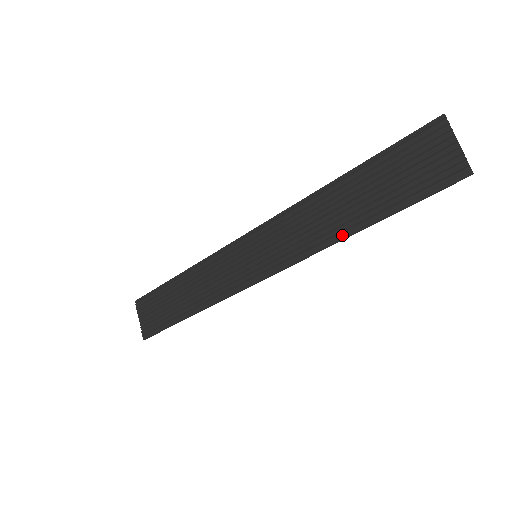
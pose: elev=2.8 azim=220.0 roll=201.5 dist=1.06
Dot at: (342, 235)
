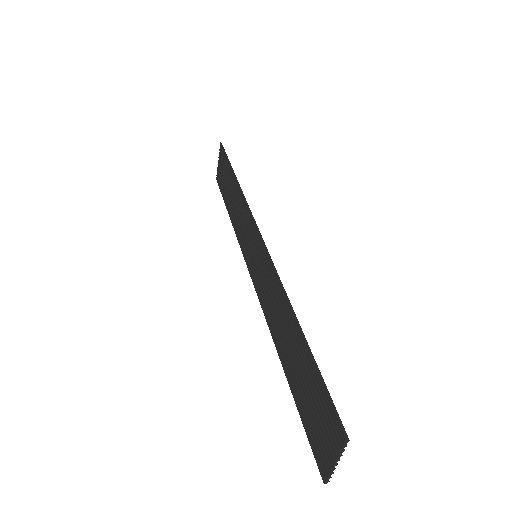
Dot at: (278, 347)
